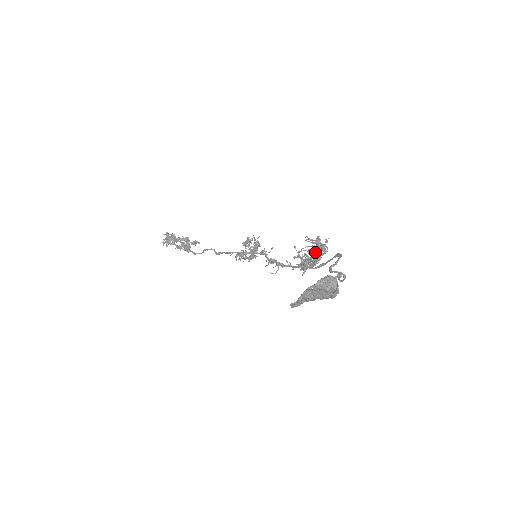
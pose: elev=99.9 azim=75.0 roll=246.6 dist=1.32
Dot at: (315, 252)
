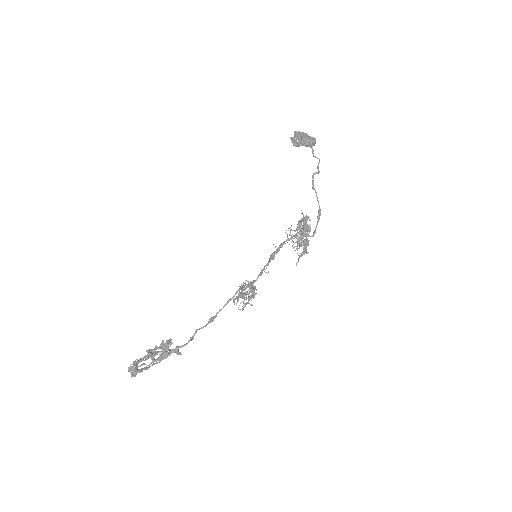
Dot at: (302, 221)
